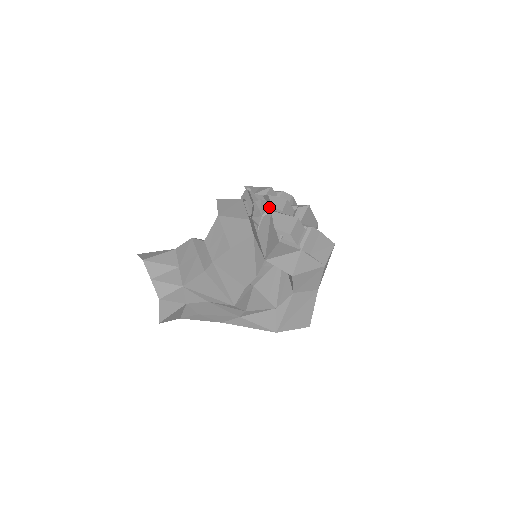
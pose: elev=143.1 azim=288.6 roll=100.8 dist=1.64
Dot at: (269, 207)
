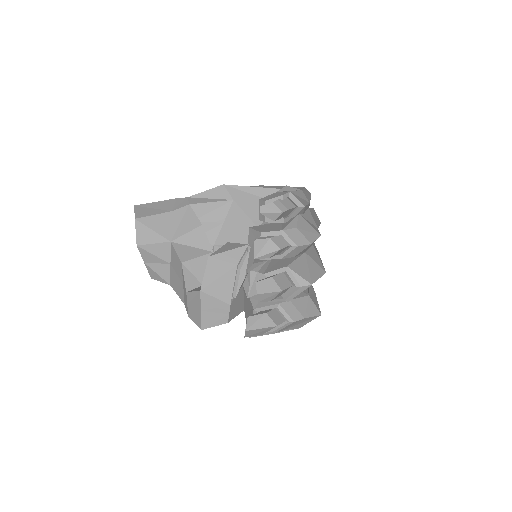
Dot at: occluded
